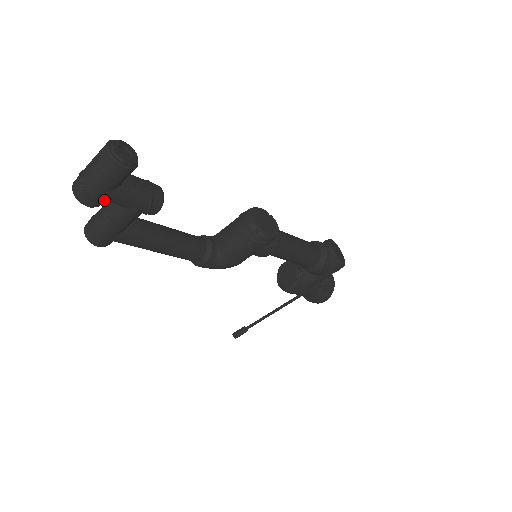
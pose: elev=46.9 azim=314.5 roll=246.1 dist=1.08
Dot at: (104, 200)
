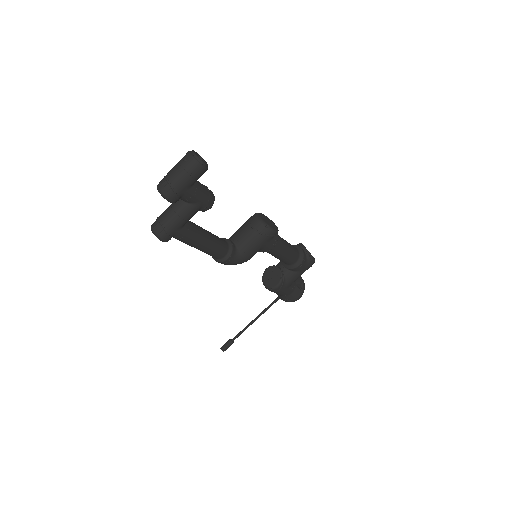
Dot at: (181, 196)
